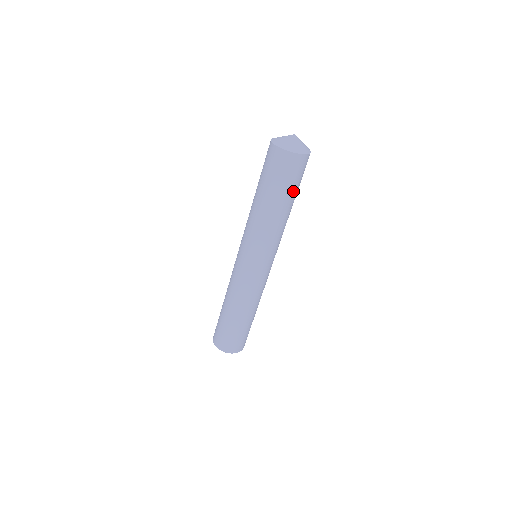
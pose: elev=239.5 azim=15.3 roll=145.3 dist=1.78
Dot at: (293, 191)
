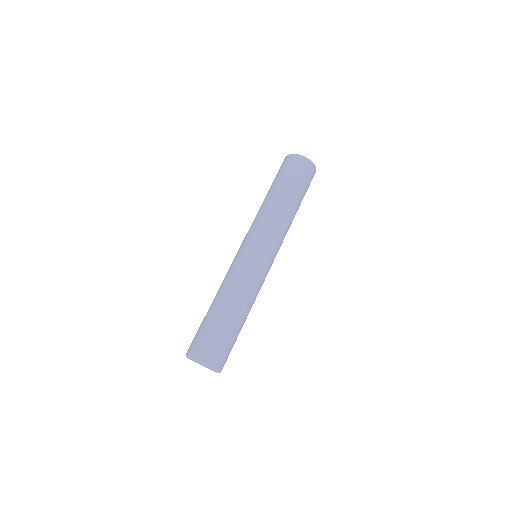
Dot at: (303, 197)
